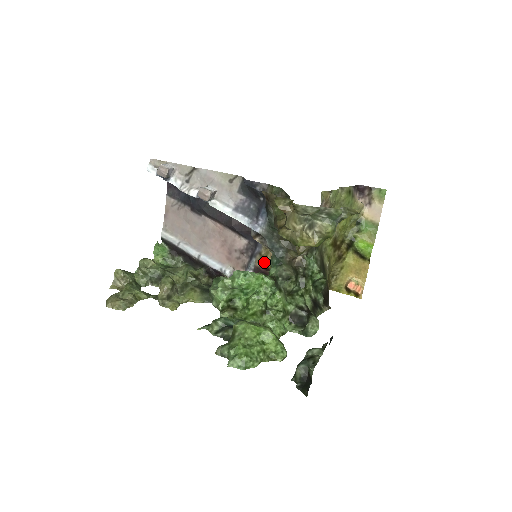
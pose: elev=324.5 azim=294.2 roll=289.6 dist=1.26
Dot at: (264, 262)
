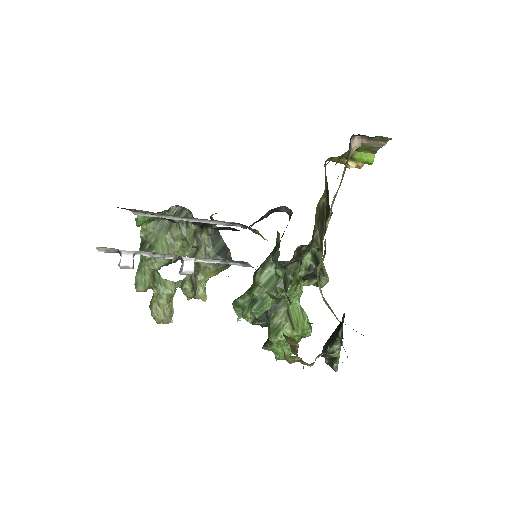
Dot at: occluded
